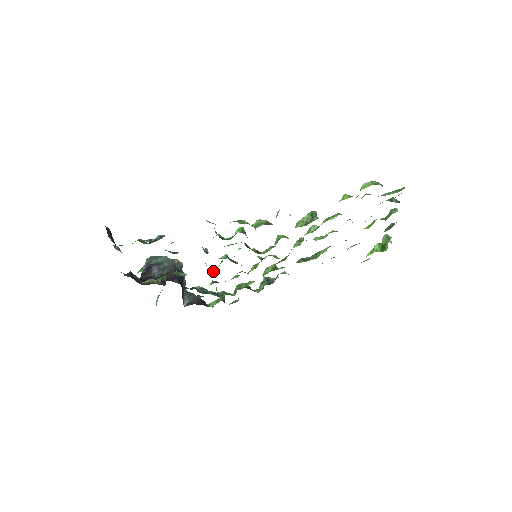
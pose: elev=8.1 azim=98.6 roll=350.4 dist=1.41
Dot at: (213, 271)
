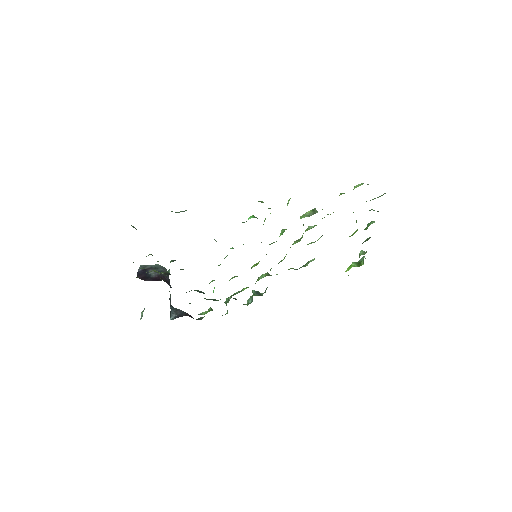
Dot at: occluded
